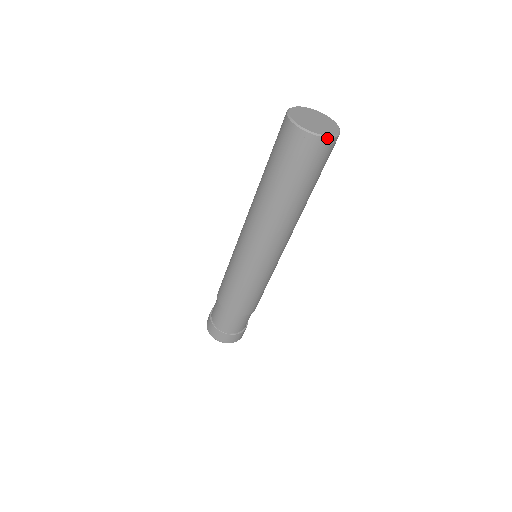
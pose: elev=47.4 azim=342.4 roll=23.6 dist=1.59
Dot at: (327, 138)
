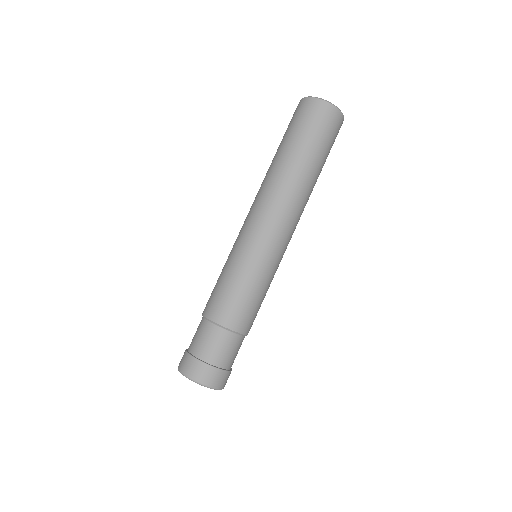
Dot at: (333, 106)
